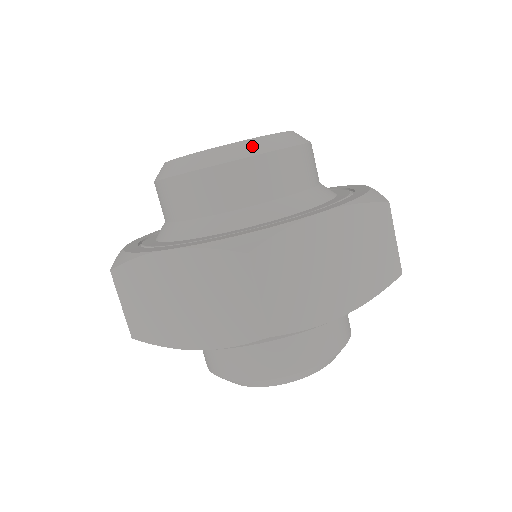
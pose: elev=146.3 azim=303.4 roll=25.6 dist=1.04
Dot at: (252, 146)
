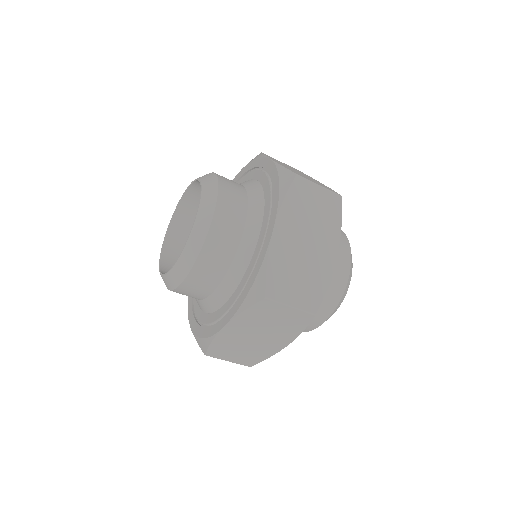
Dot at: (199, 231)
